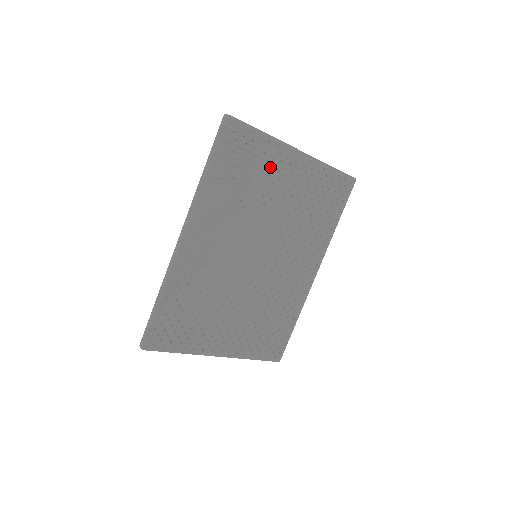
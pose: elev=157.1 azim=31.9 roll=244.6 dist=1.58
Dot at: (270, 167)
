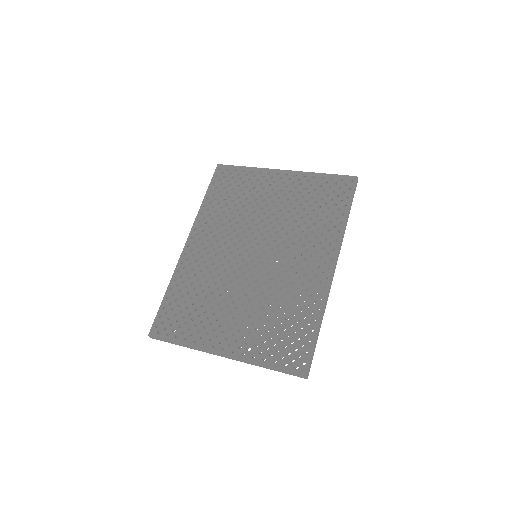
Dot at: (256, 186)
